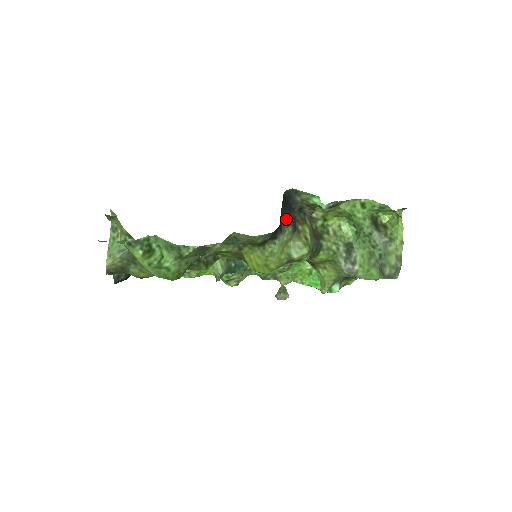
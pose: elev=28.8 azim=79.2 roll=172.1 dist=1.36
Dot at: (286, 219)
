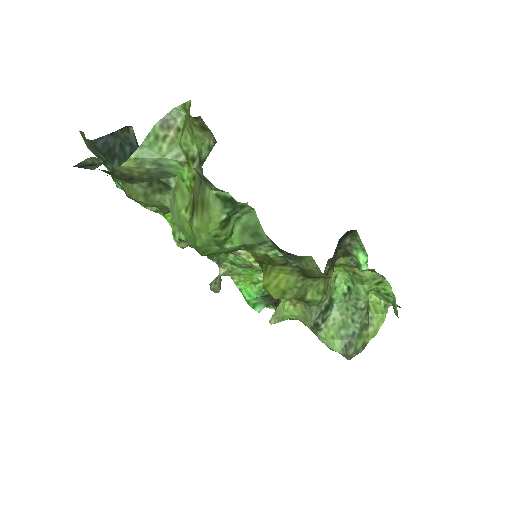
Dot at: occluded
